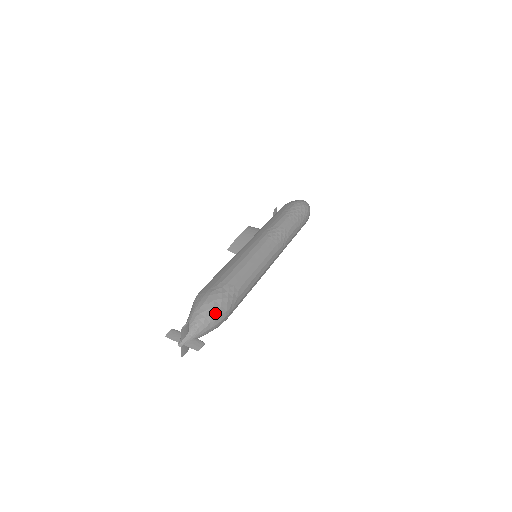
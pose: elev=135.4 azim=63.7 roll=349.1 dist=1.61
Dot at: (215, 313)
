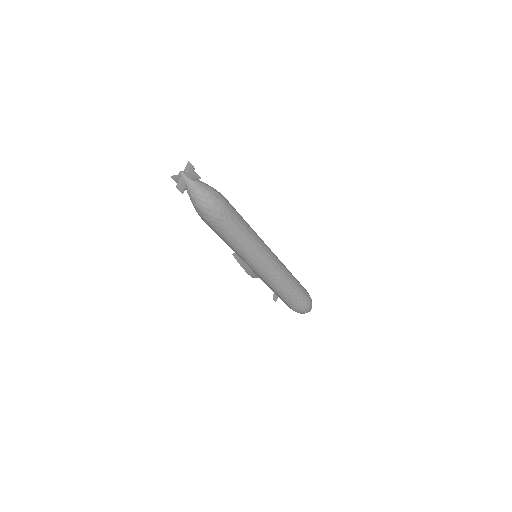
Dot at: (215, 190)
